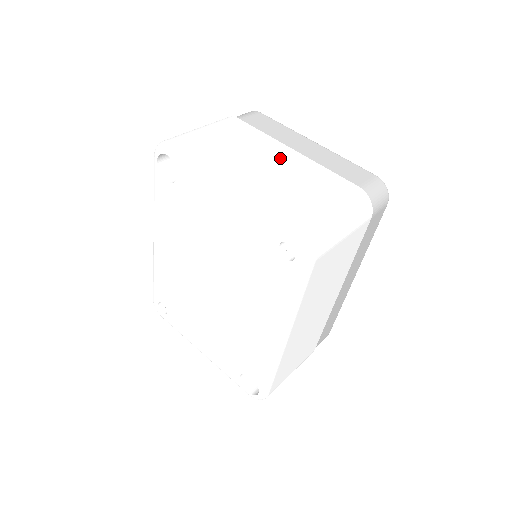
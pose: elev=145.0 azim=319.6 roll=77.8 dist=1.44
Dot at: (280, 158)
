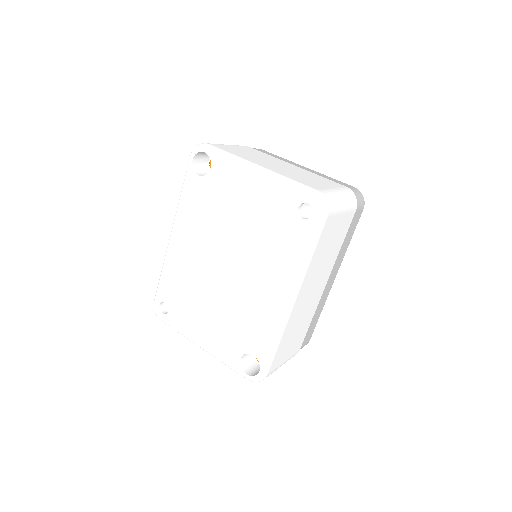
Dot at: (287, 166)
